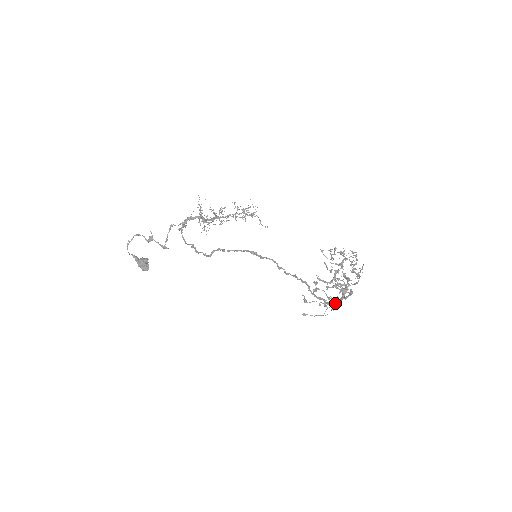
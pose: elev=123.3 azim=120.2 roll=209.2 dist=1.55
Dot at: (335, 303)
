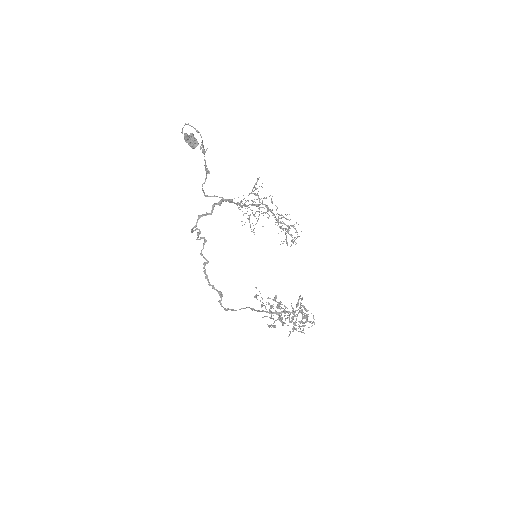
Dot at: (271, 313)
